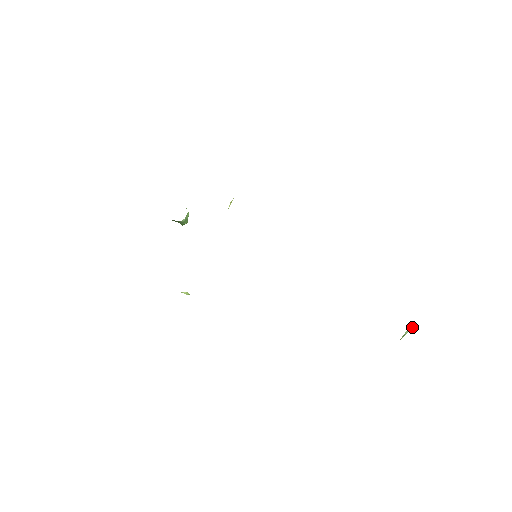
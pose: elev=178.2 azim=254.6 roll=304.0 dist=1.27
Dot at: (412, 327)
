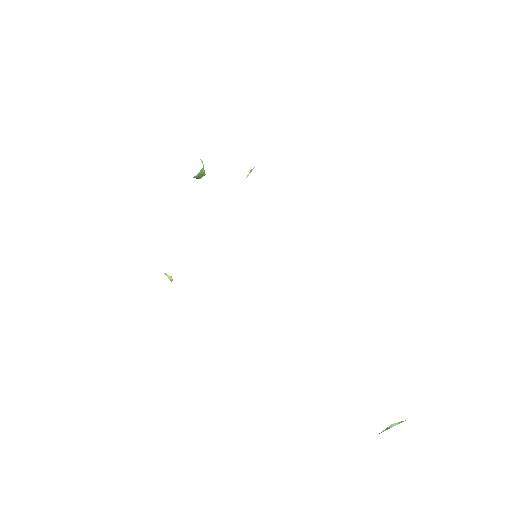
Dot at: occluded
